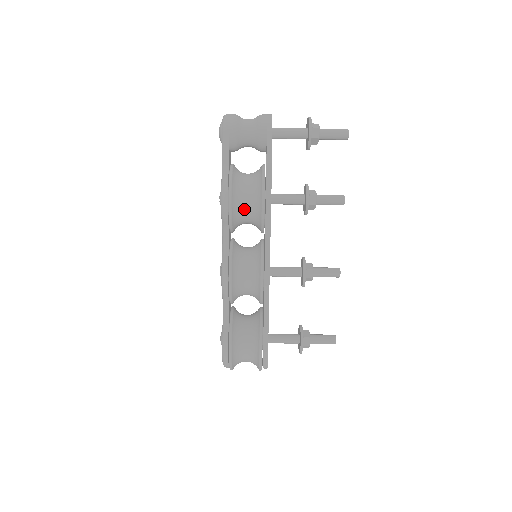
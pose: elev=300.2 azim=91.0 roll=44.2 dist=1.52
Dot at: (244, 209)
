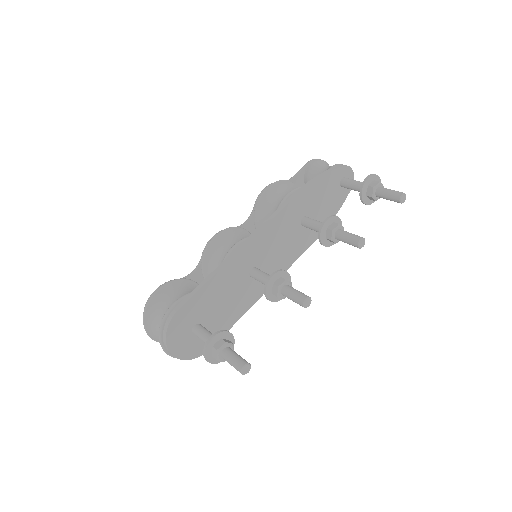
Dot at: (275, 202)
